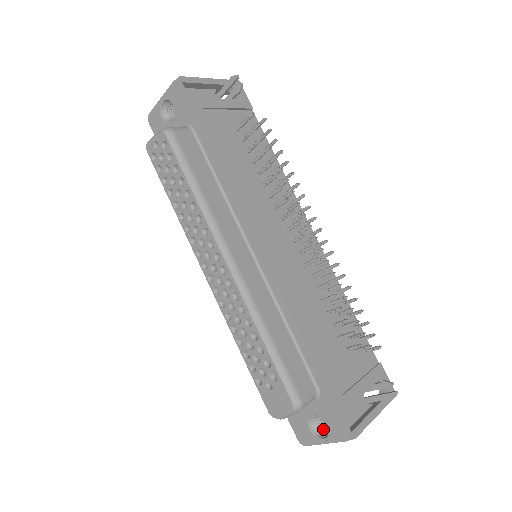
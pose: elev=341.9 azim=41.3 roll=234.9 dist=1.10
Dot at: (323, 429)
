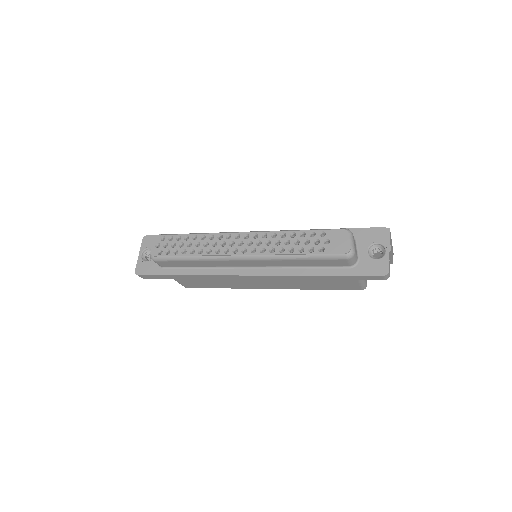
Dot at: occluded
